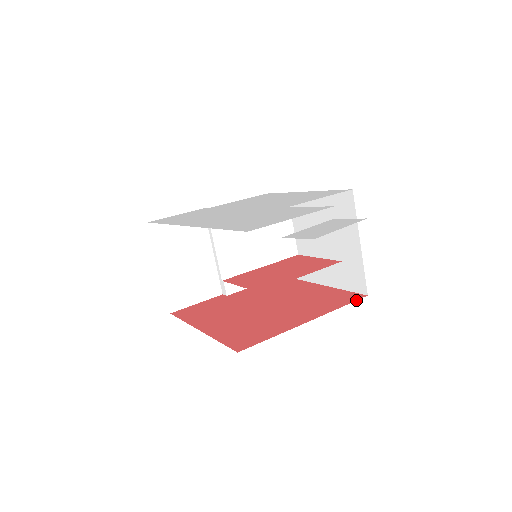
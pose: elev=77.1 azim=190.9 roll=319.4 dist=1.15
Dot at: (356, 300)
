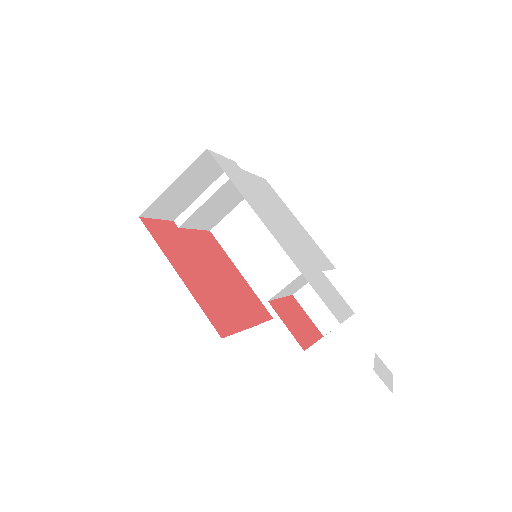
Dot at: occluded
